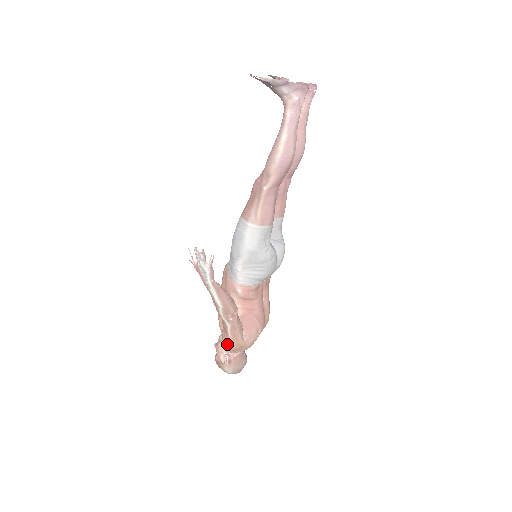
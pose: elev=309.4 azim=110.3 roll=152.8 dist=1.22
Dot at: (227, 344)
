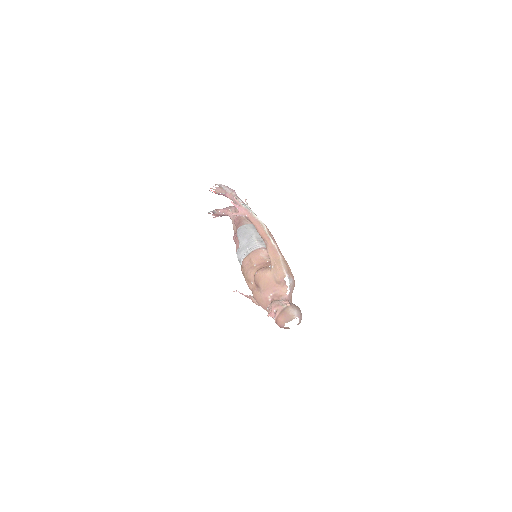
Dot at: (281, 263)
